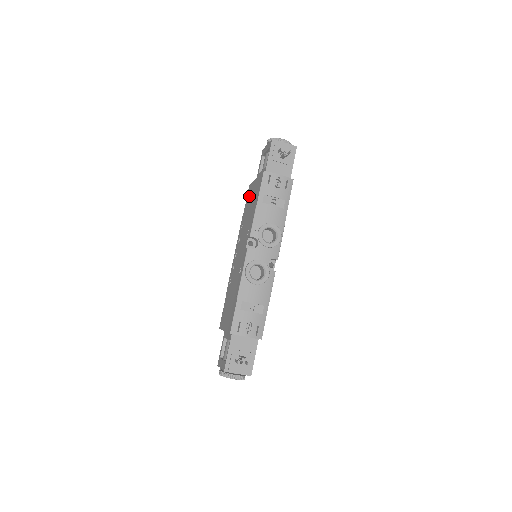
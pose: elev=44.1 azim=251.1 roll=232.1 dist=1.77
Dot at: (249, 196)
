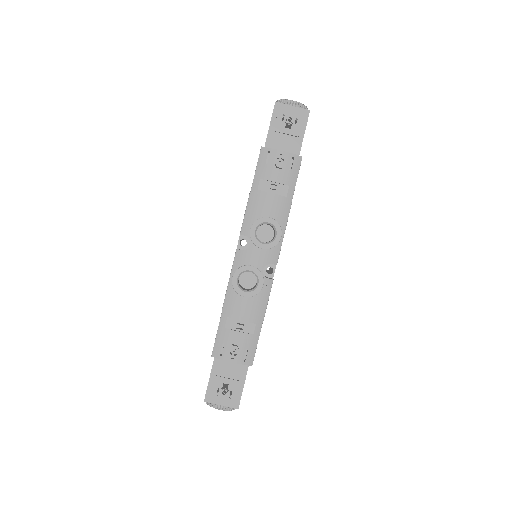
Dot at: occluded
